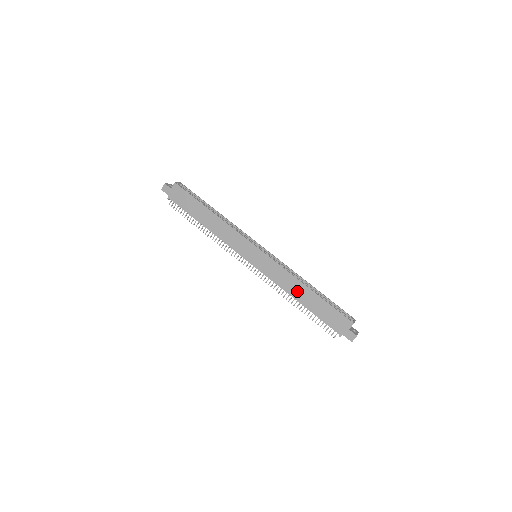
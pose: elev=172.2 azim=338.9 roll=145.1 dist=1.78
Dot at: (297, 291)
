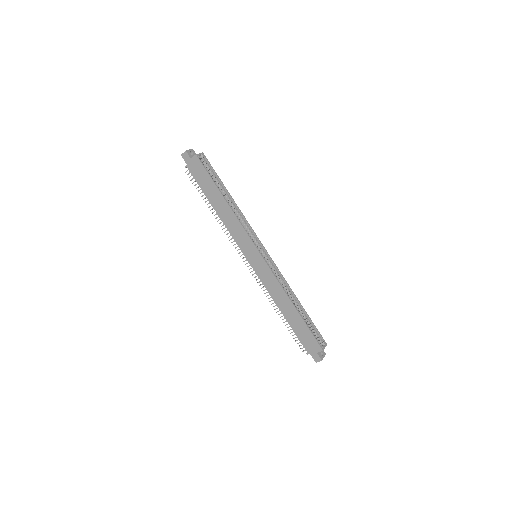
Dot at: (283, 304)
